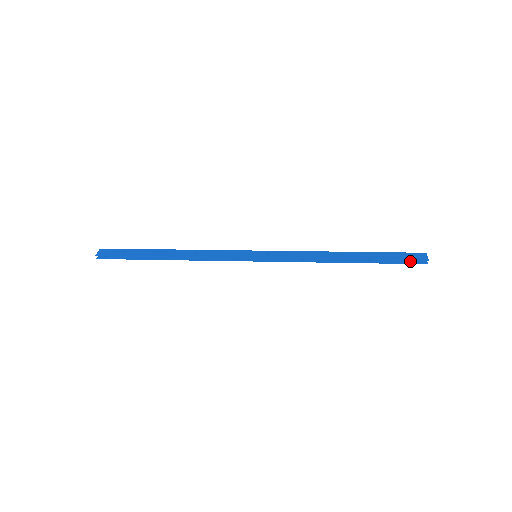
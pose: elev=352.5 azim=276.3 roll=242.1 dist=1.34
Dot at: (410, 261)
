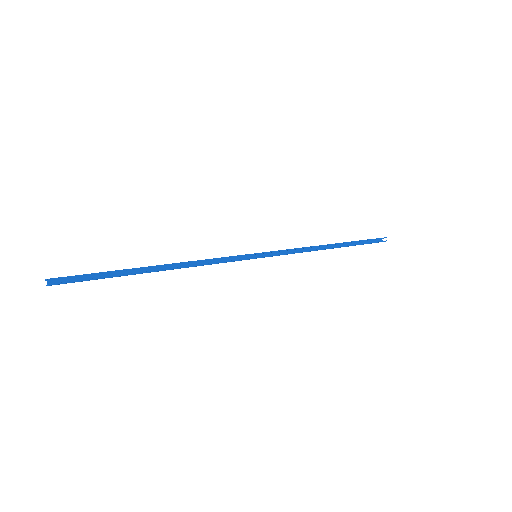
Dot at: (374, 242)
